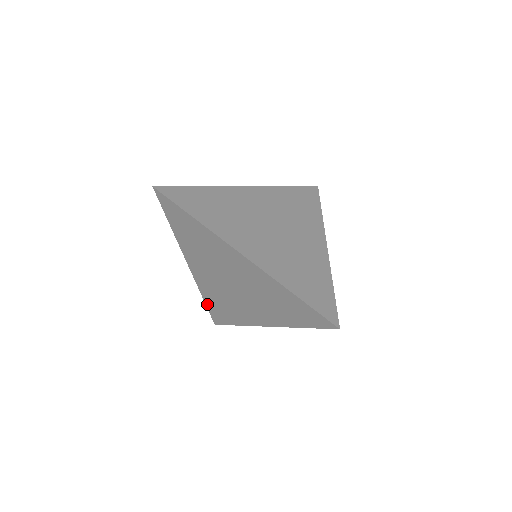
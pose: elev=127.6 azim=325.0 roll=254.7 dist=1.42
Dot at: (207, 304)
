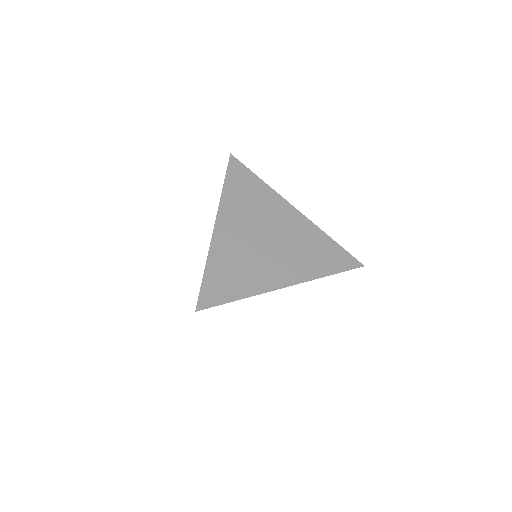
Dot at: occluded
